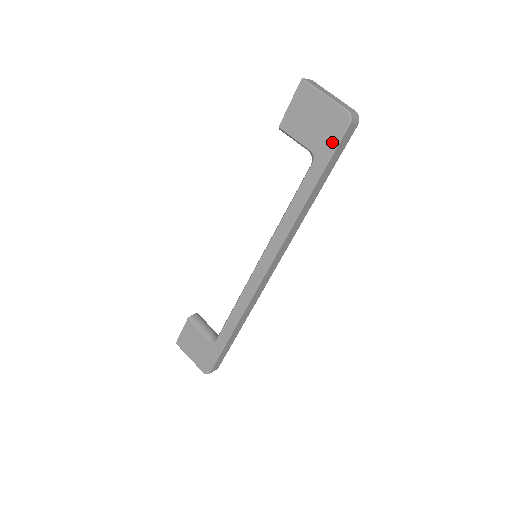
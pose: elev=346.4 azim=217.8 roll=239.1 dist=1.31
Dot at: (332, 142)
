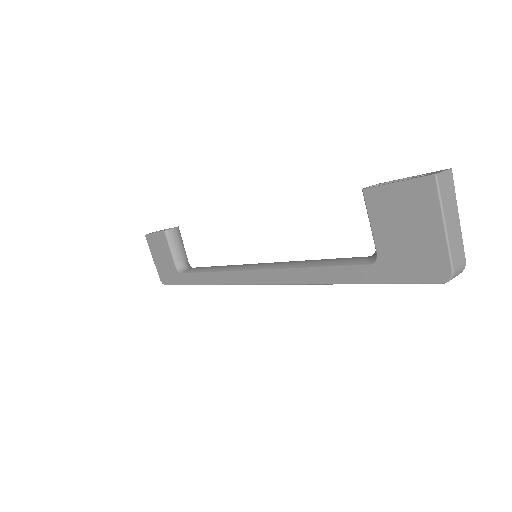
Dot at: (406, 275)
